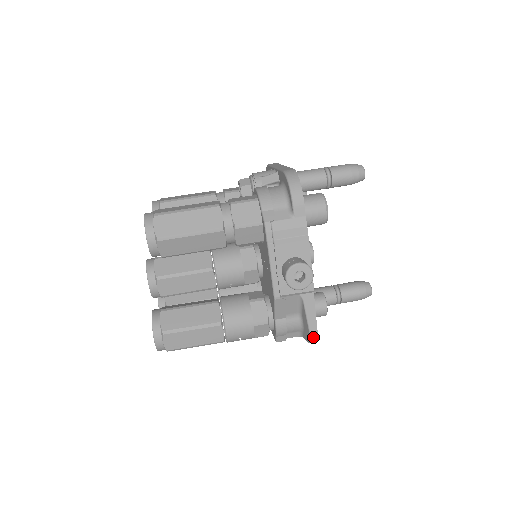
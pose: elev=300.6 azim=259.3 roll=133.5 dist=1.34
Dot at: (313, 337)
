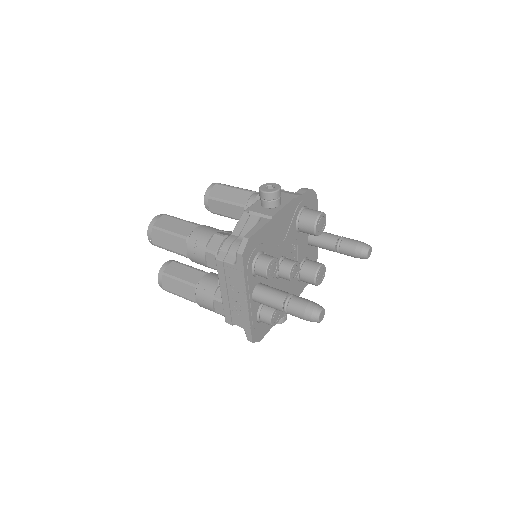
Dot at: (244, 242)
